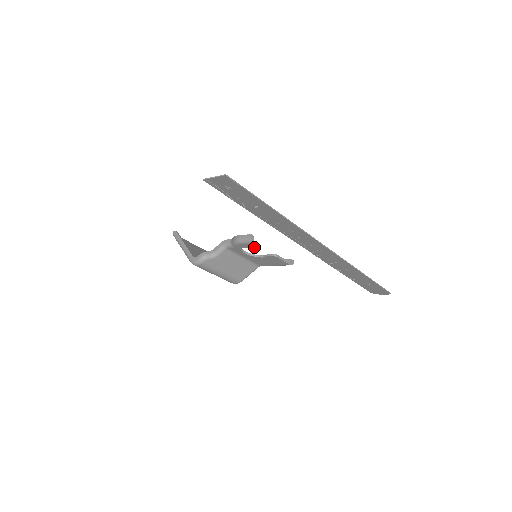
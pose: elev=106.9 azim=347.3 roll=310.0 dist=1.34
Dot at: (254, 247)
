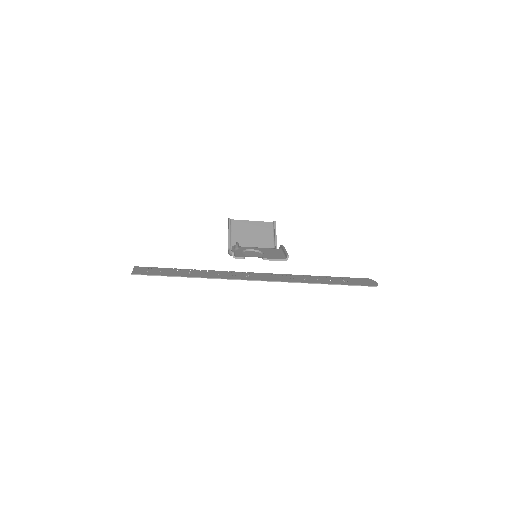
Dot at: occluded
